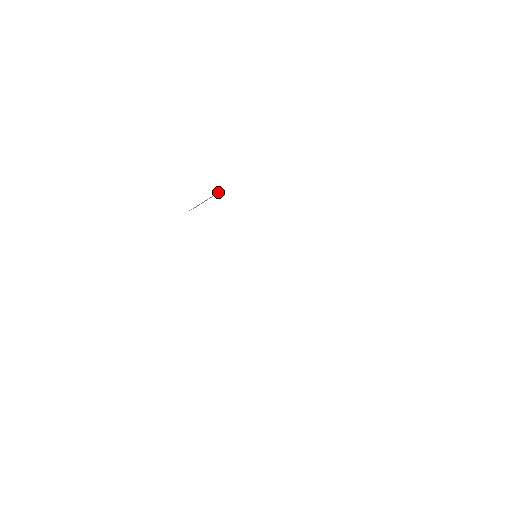
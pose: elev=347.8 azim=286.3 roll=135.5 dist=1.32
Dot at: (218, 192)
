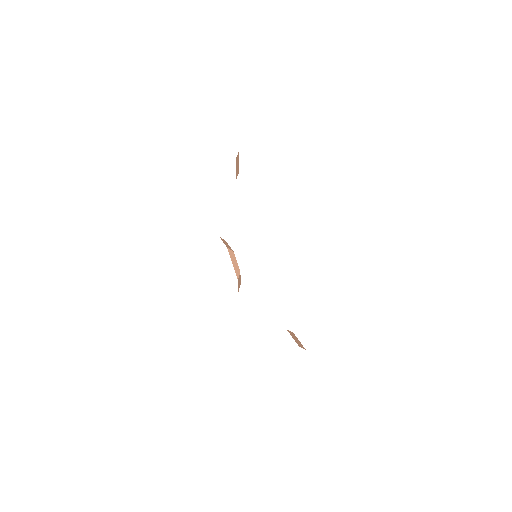
Dot at: occluded
